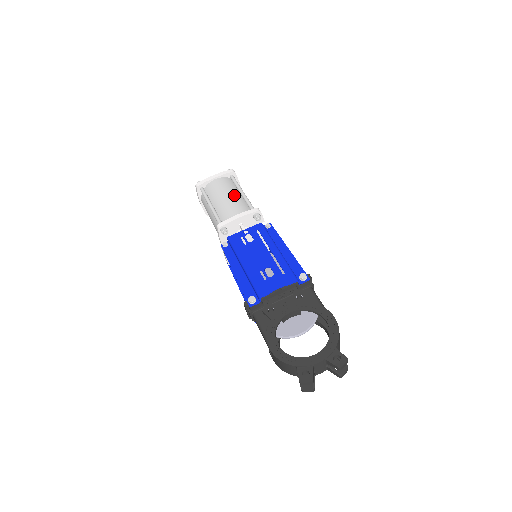
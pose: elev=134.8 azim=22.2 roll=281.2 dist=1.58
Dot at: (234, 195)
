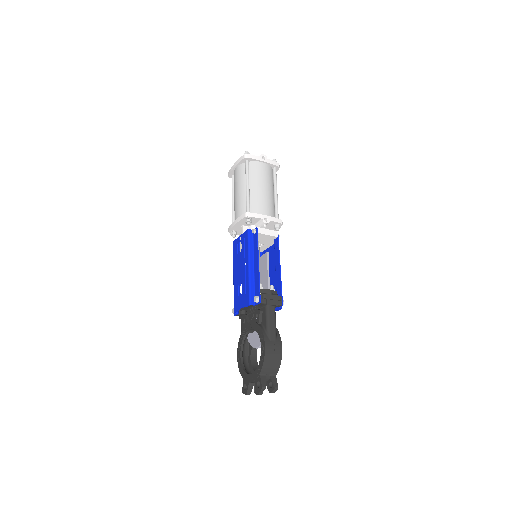
Dot at: (241, 191)
